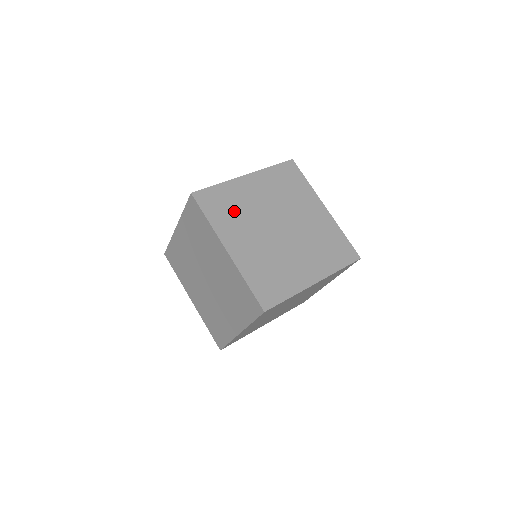
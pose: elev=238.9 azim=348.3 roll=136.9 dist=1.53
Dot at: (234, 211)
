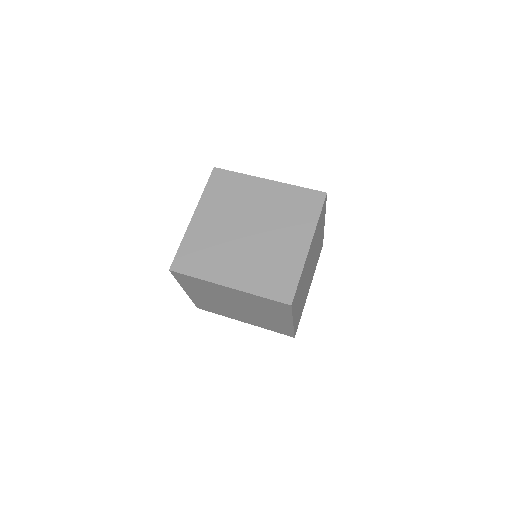
Dot at: (208, 252)
